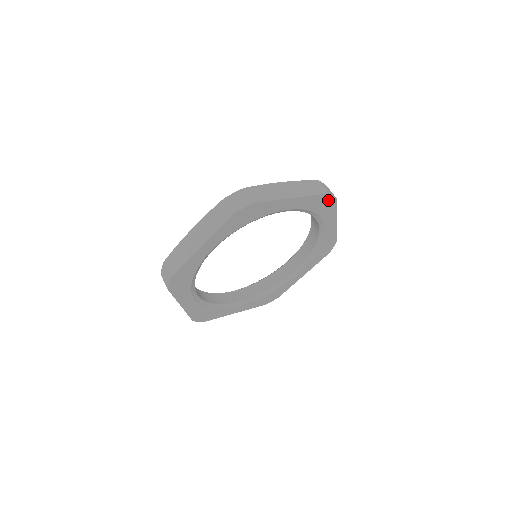
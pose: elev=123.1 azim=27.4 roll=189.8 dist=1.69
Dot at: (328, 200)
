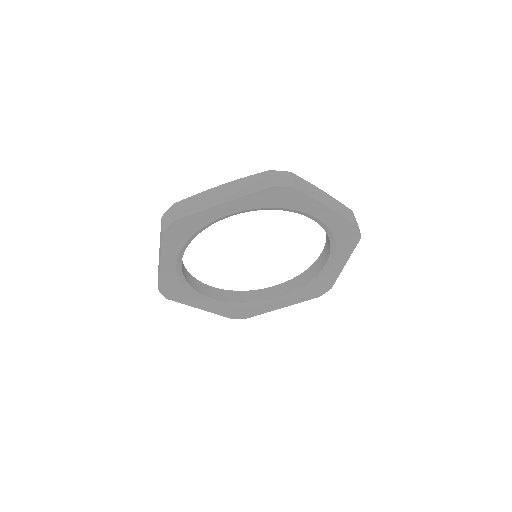
Dot at: (282, 192)
